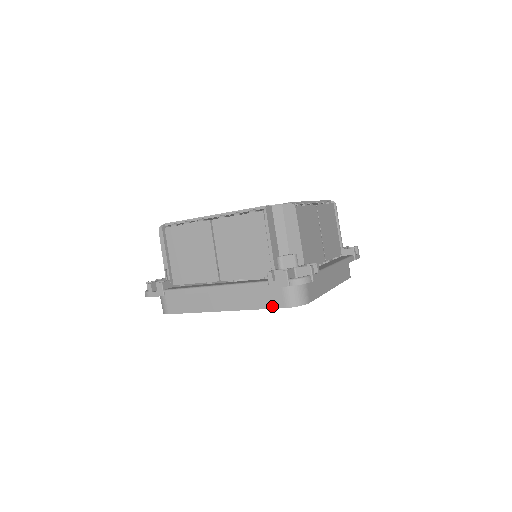
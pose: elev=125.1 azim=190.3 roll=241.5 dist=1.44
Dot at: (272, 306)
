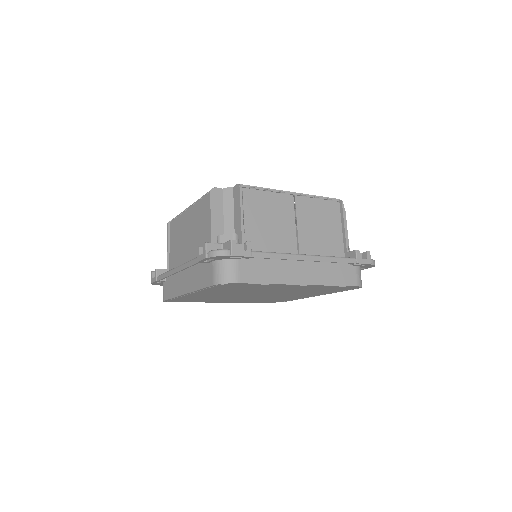
Dot at: (347, 283)
